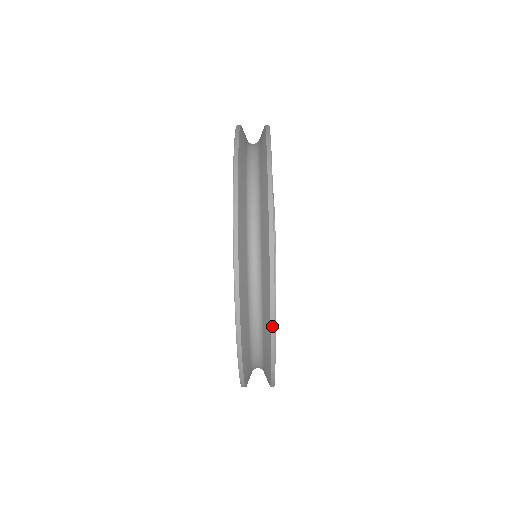
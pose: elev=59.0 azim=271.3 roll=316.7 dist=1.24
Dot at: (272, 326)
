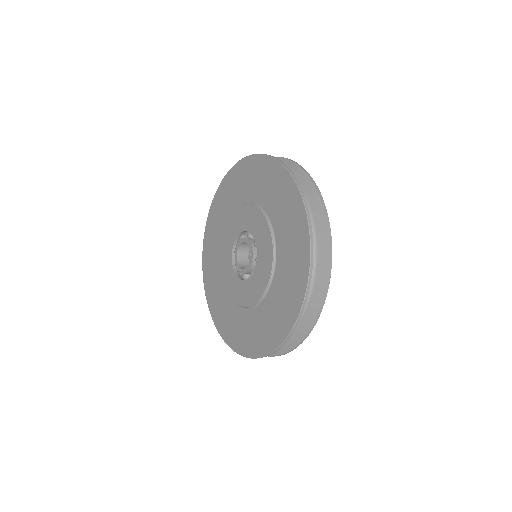
Dot at: occluded
